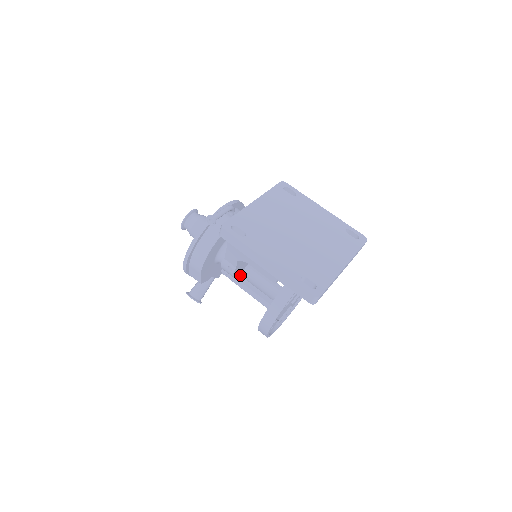
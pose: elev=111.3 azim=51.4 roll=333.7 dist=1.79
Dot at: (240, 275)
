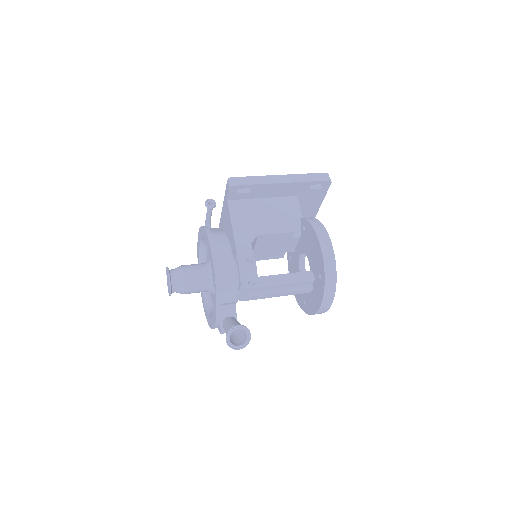
Dot at: occluded
